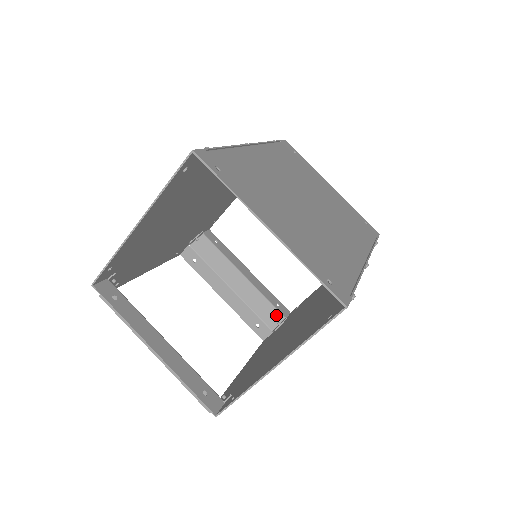
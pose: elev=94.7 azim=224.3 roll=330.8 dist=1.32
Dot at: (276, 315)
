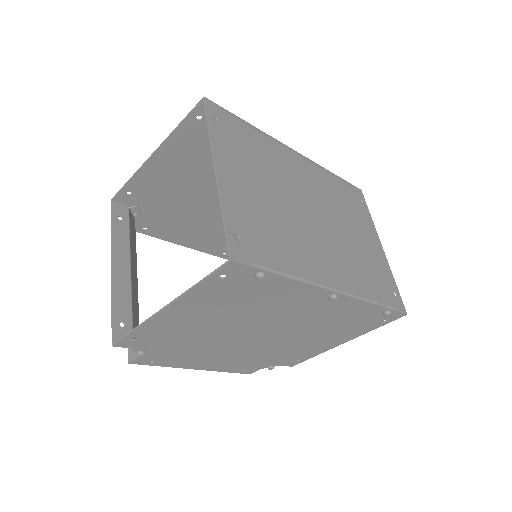
Dot at: occluded
